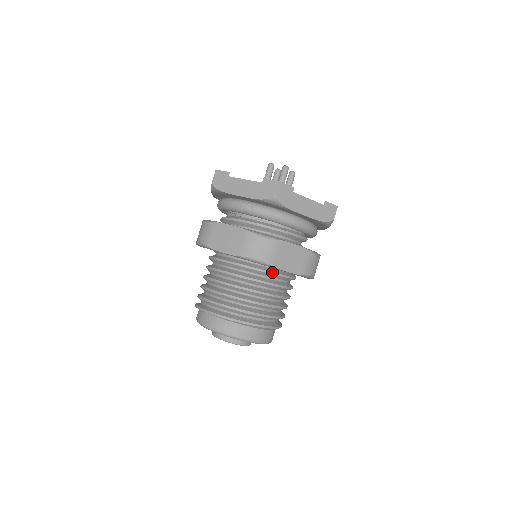
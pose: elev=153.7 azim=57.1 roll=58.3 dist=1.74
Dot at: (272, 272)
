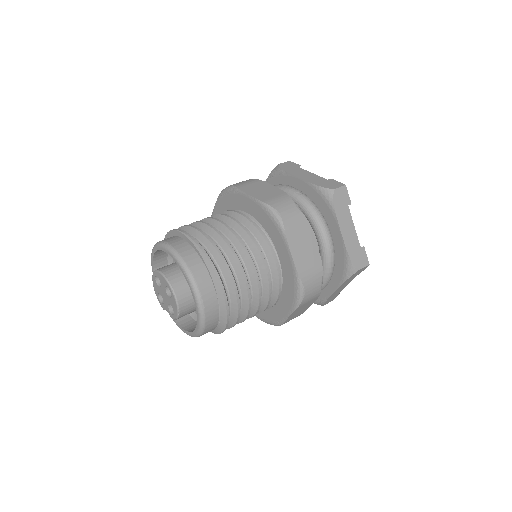
Dot at: (273, 251)
